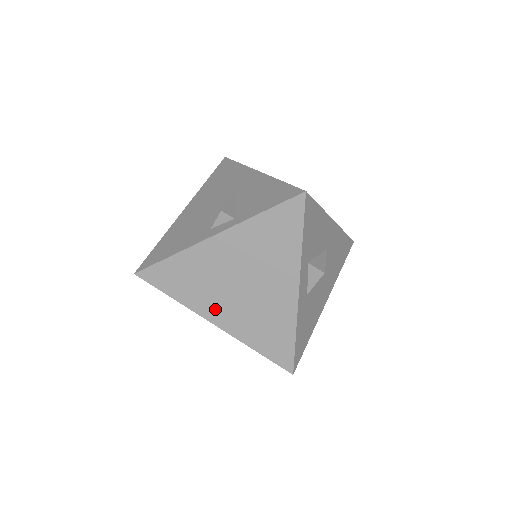
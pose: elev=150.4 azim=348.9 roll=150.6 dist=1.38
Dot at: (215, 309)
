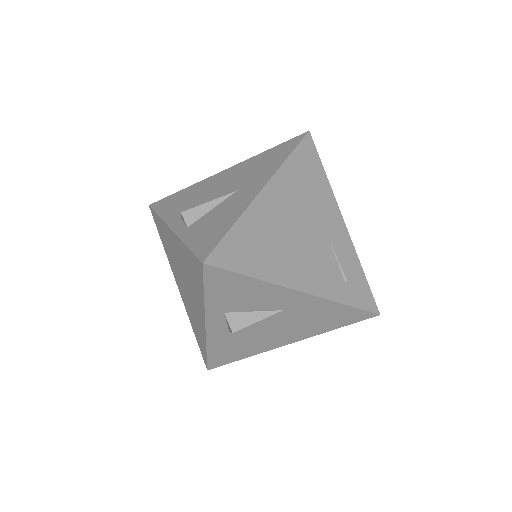
Dot at: (177, 278)
